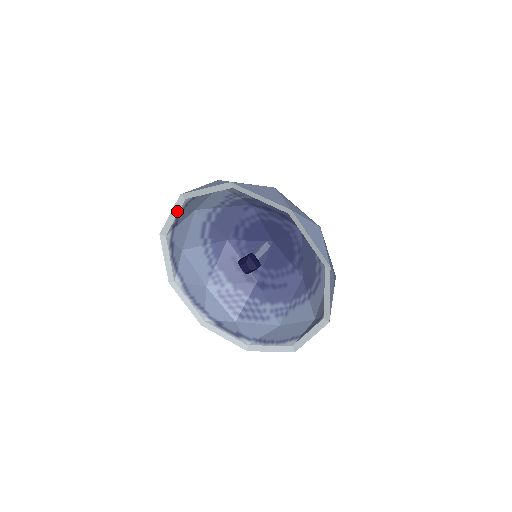
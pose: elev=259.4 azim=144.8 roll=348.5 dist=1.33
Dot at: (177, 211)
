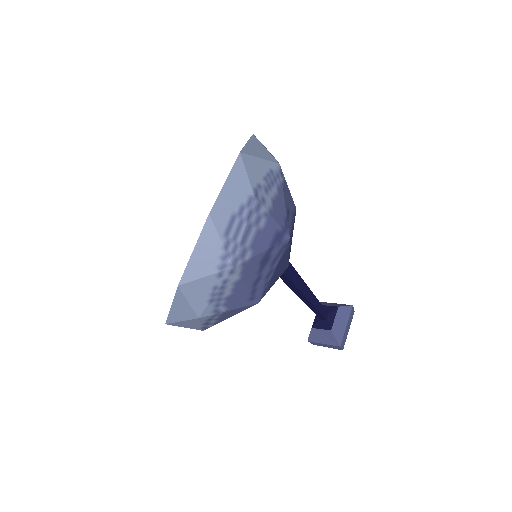
Dot at: occluded
